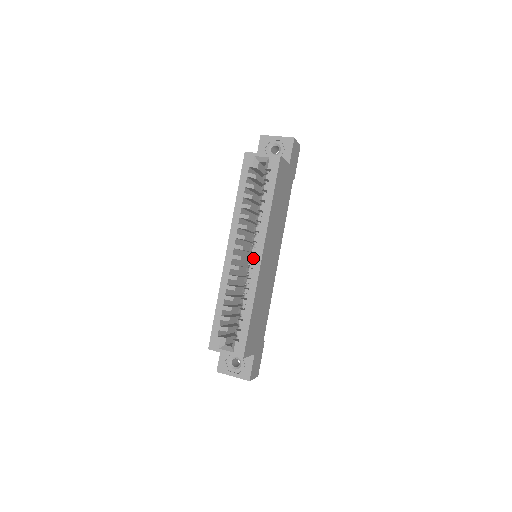
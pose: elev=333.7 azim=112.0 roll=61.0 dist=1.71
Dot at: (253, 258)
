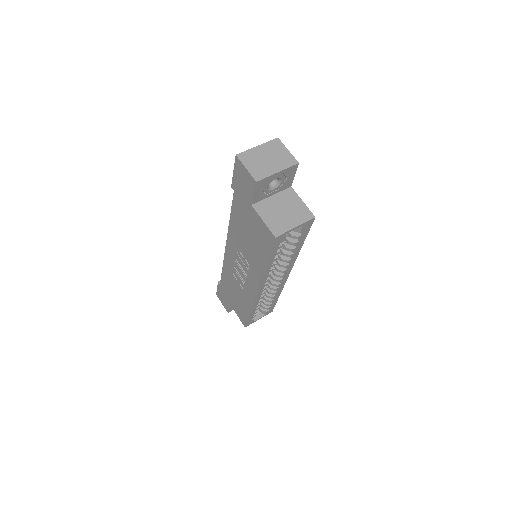
Dot at: (282, 280)
